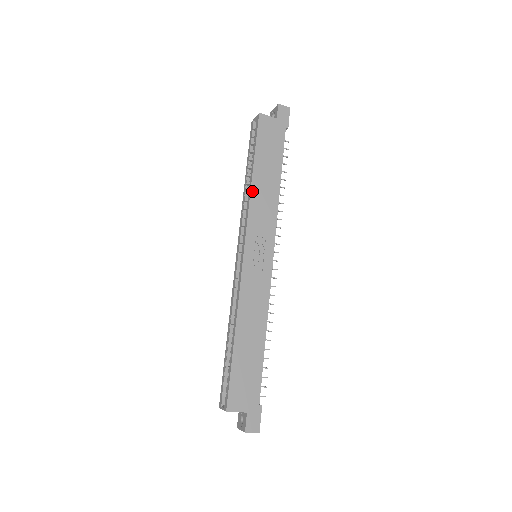
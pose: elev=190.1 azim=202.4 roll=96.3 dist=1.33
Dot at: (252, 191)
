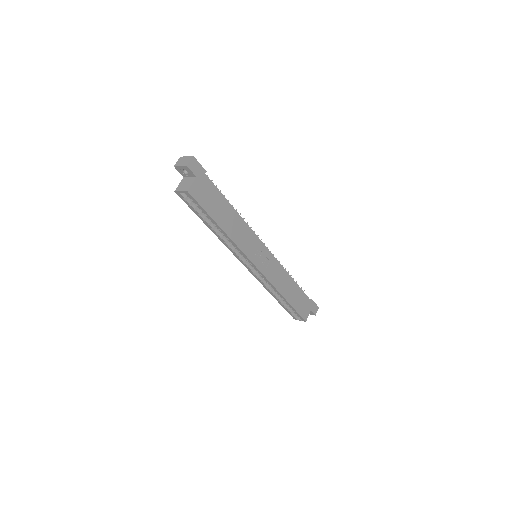
Dot at: (232, 238)
